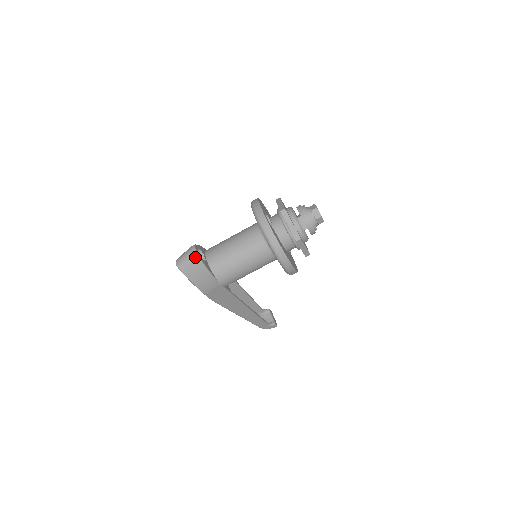
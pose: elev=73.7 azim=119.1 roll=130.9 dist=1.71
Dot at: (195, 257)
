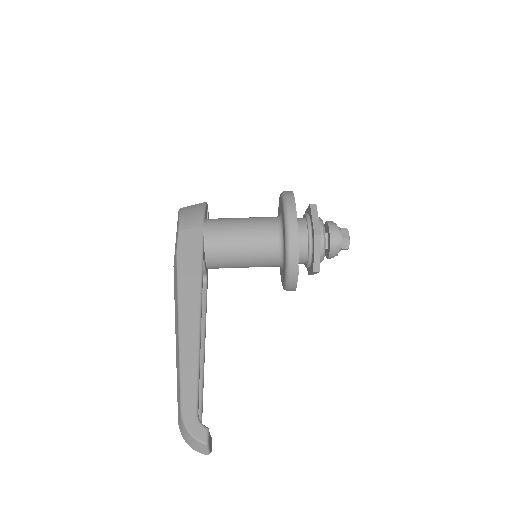
Dot at: (203, 202)
